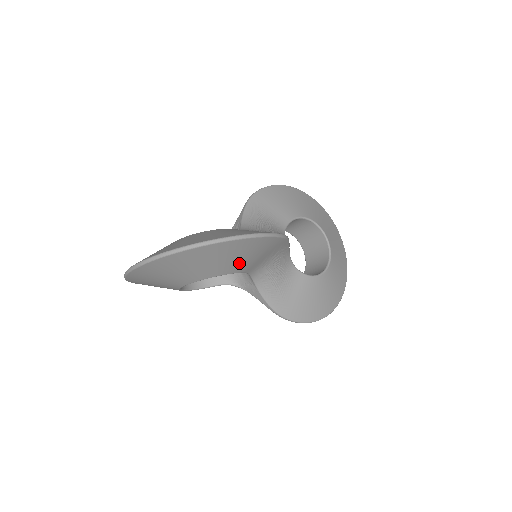
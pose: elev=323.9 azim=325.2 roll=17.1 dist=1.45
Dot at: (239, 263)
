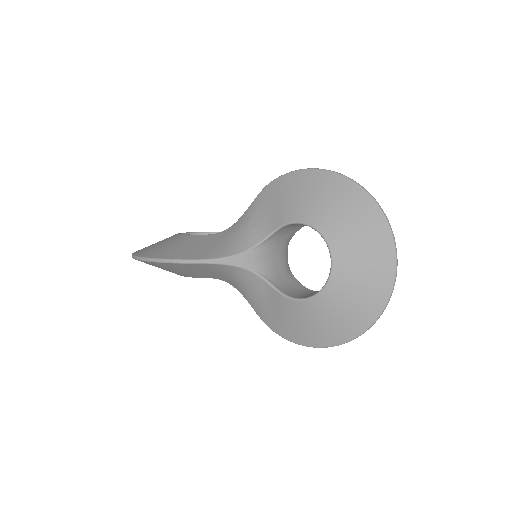
Dot at: (178, 272)
